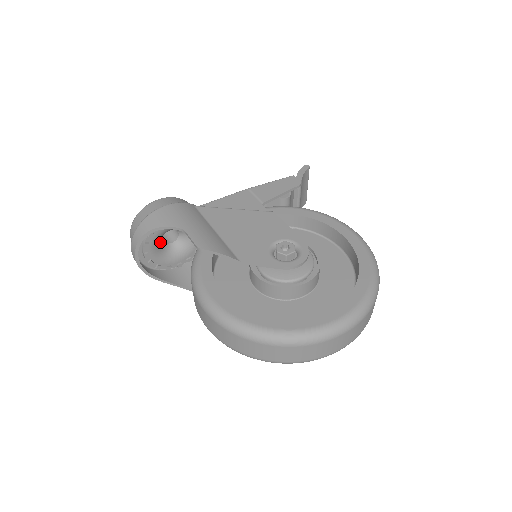
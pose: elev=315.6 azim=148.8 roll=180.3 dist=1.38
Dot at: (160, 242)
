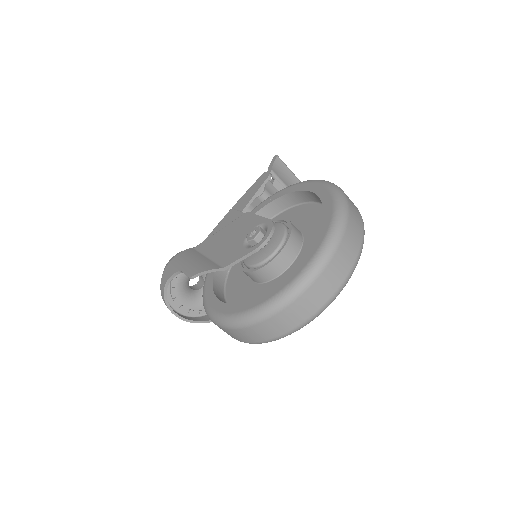
Dot at: (189, 292)
